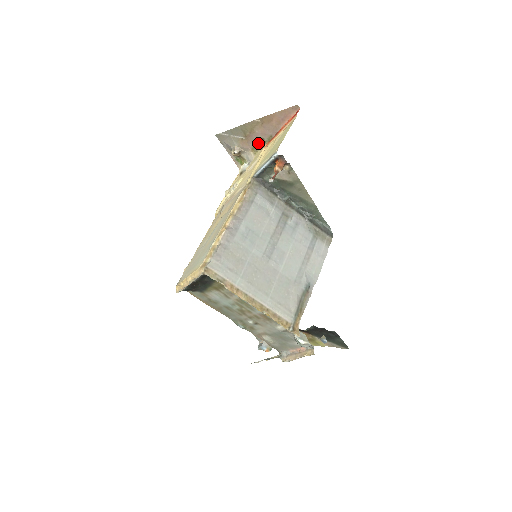
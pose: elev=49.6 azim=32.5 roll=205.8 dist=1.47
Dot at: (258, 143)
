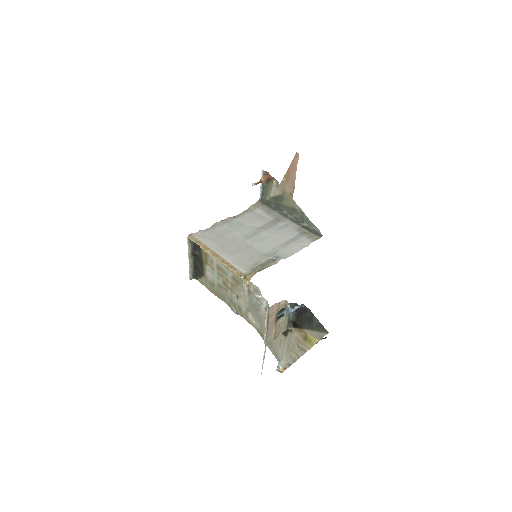
Dot at: occluded
